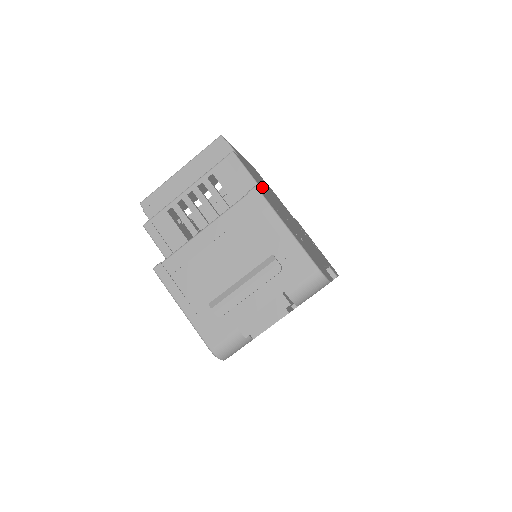
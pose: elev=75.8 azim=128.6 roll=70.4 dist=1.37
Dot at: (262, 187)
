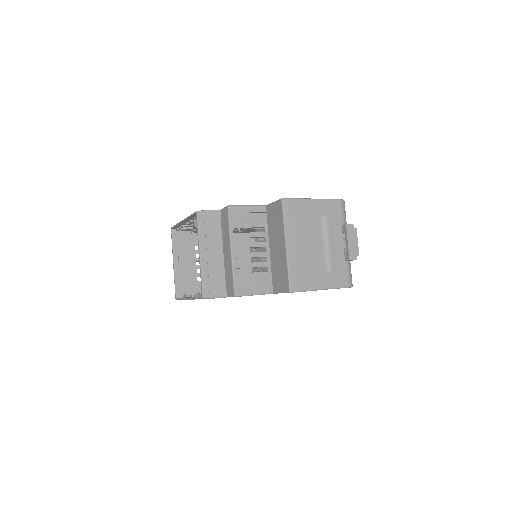
Dot at: occluded
